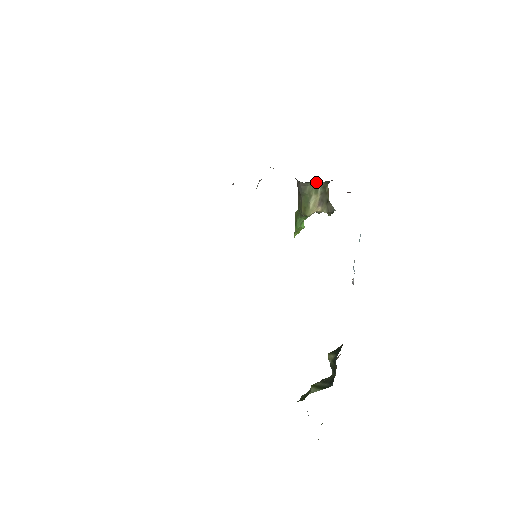
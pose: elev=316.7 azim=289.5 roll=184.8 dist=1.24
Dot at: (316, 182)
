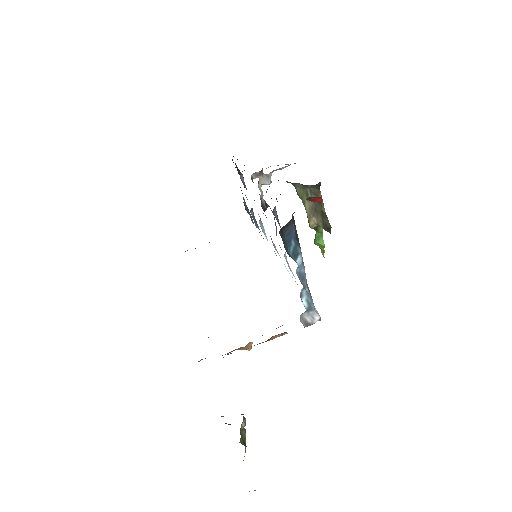
Dot at: (300, 184)
